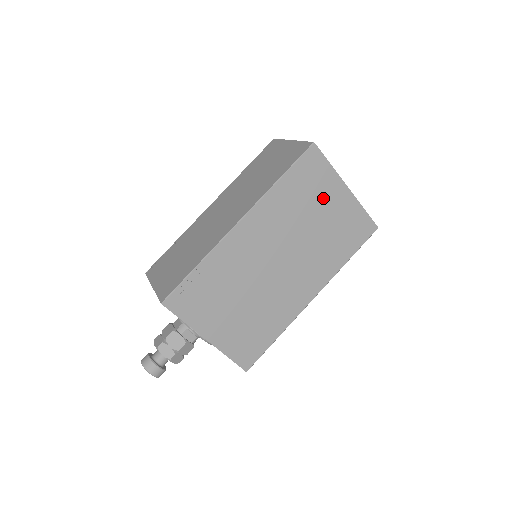
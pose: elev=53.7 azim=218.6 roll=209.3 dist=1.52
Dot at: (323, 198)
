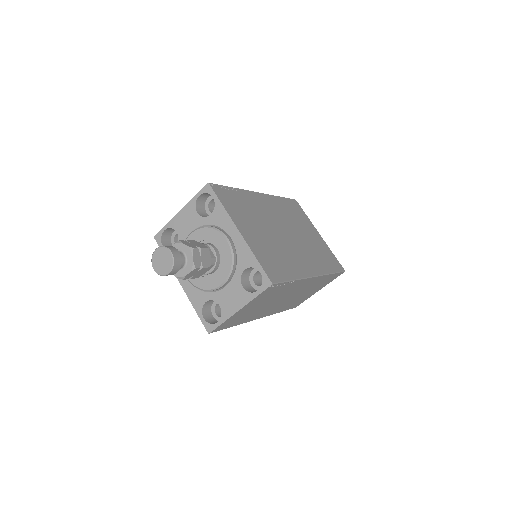
Dot at: (306, 226)
